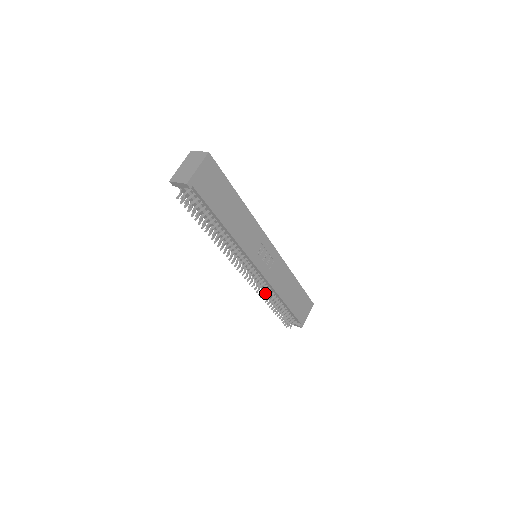
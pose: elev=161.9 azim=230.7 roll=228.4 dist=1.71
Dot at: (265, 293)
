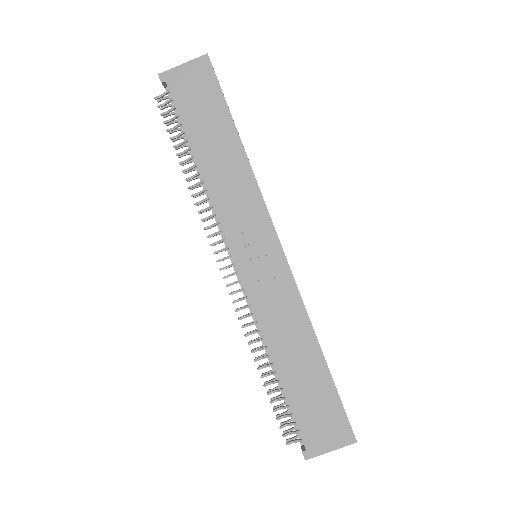
Dot at: occluded
